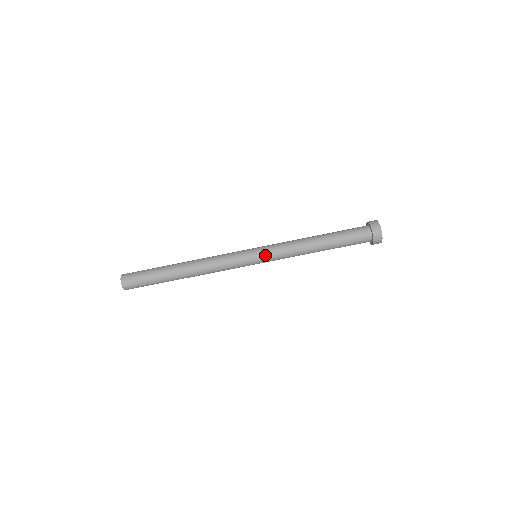
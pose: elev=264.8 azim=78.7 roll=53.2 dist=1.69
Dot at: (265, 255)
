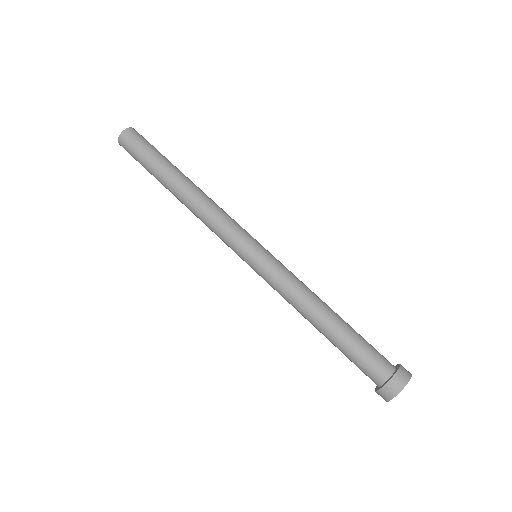
Dot at: (264, 262)
